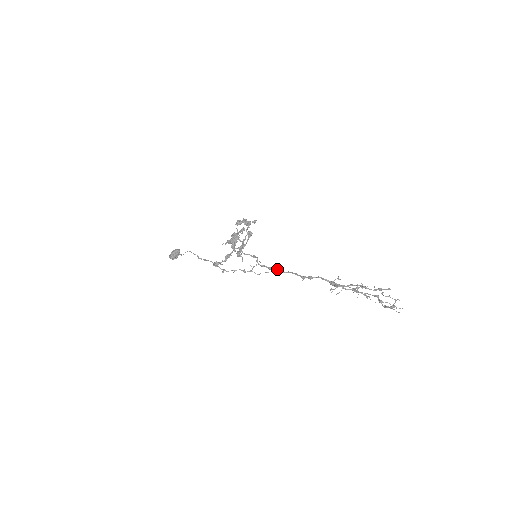
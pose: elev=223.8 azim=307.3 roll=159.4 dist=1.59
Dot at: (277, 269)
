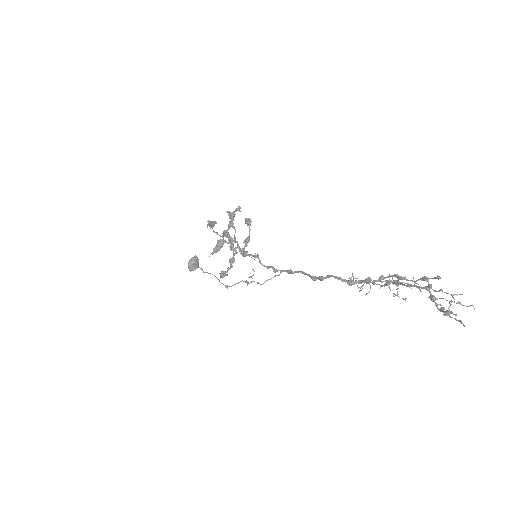
Dot at: (283, 270)
